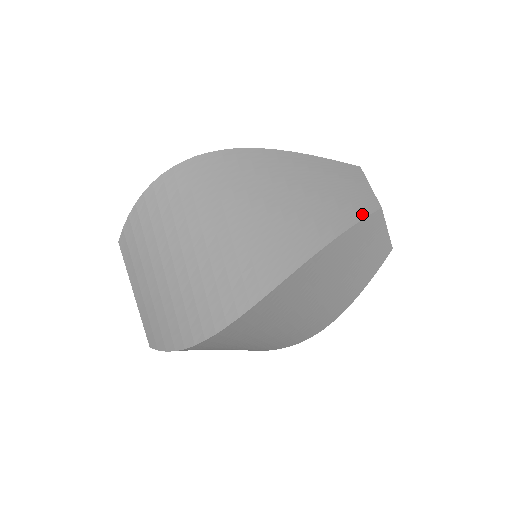
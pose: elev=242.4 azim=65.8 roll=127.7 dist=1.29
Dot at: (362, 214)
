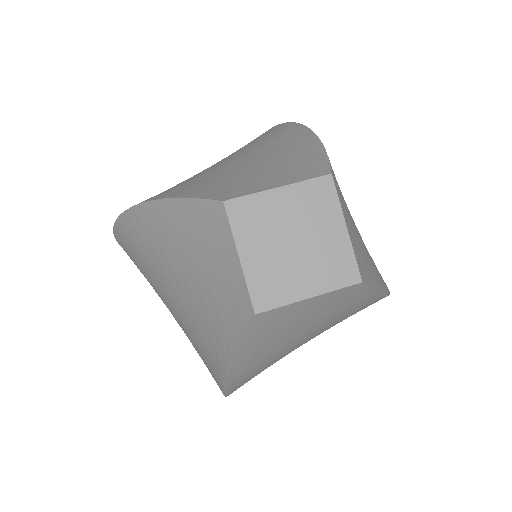
Dot at: (238, 327)
